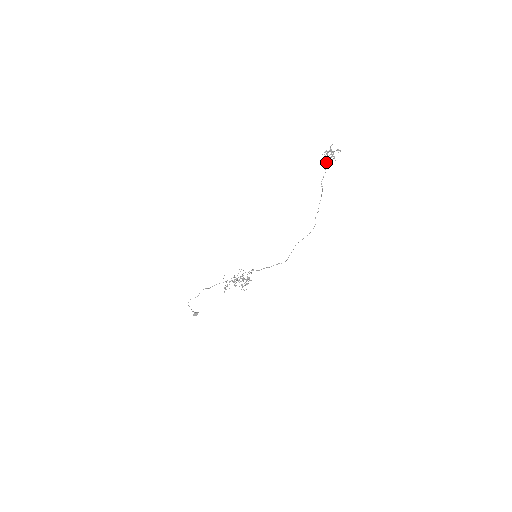
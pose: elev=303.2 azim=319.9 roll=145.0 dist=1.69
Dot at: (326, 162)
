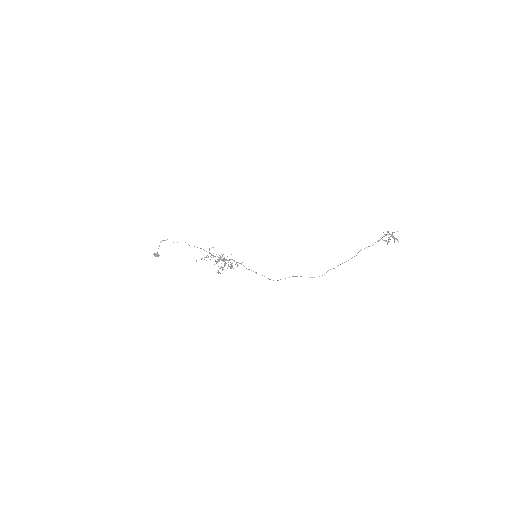
Dot at: occluded
